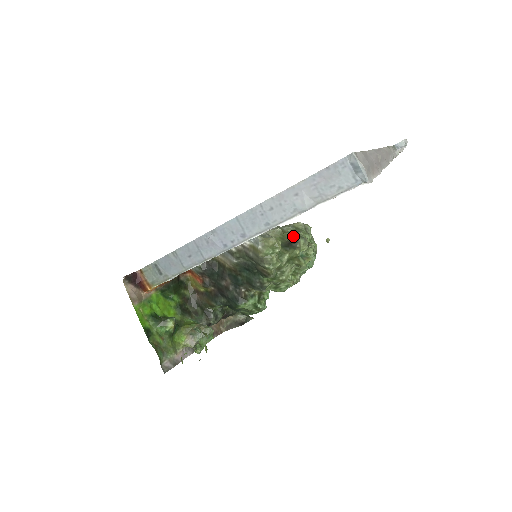
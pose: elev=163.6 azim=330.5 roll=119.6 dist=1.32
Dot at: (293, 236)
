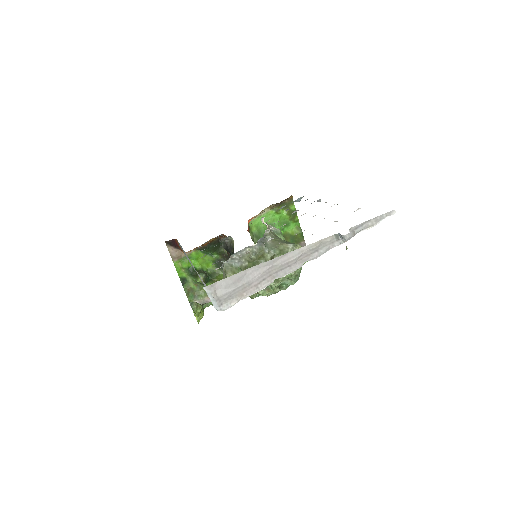
Dot at: occluded
